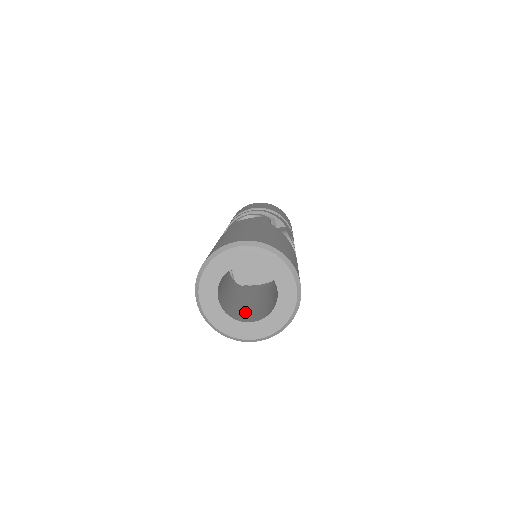
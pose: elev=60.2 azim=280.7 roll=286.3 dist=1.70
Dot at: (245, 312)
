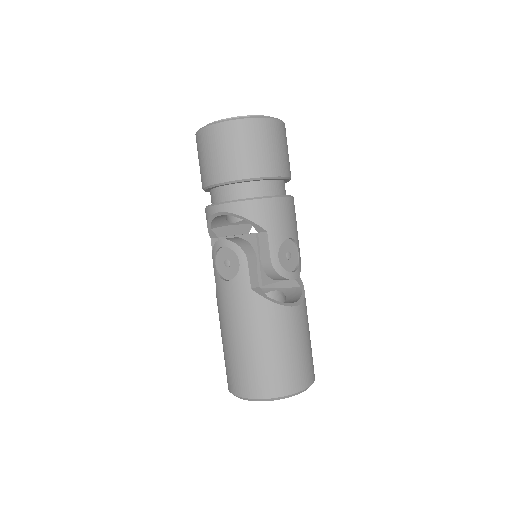
Dot at: occluded
